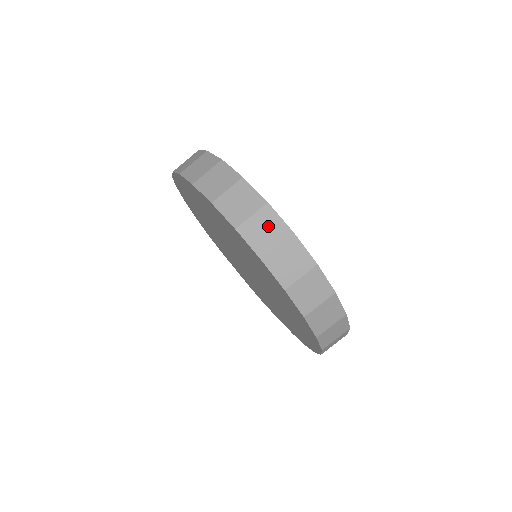
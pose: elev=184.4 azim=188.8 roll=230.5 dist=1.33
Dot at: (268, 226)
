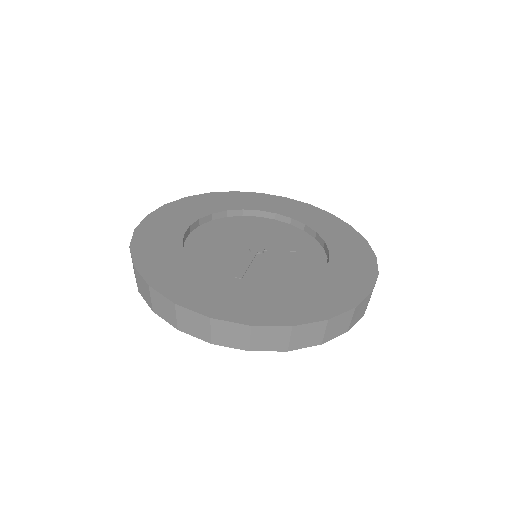
Dot at: (192, 320)
